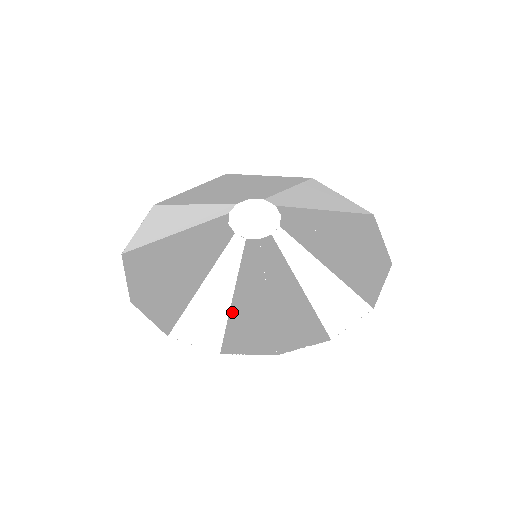
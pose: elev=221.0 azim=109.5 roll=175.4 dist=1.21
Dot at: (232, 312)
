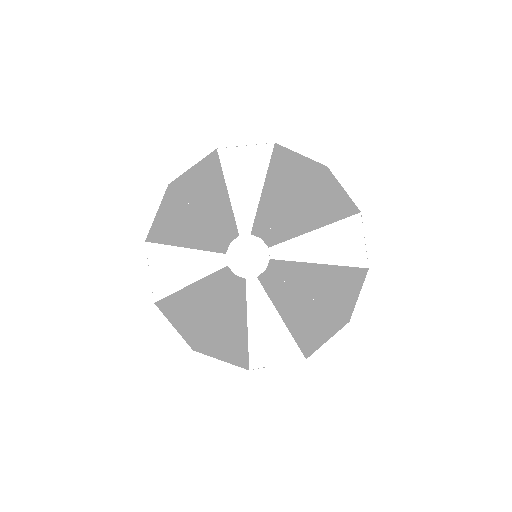
Dot at: (186, 289)
